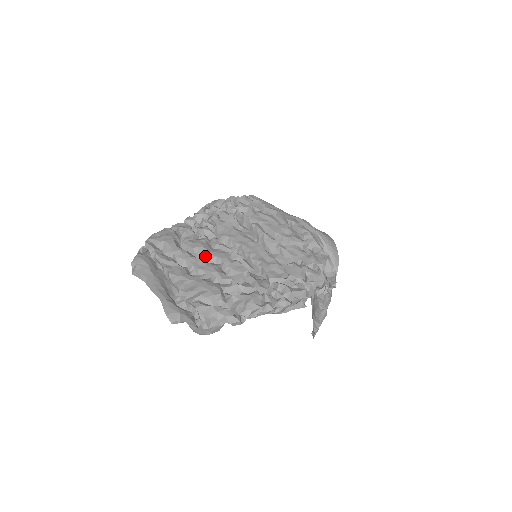
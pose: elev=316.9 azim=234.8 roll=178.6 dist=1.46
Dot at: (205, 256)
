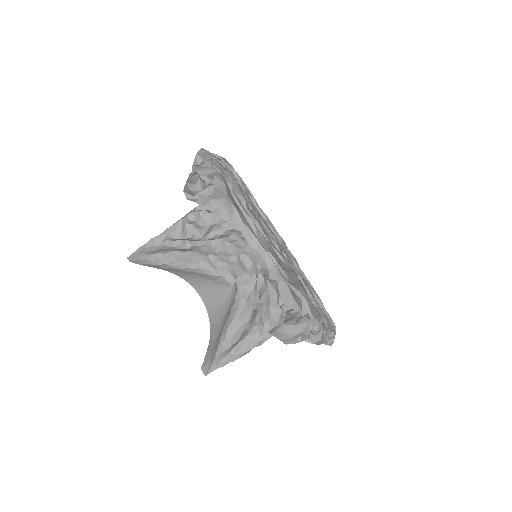
Dot at: (264, 229)
